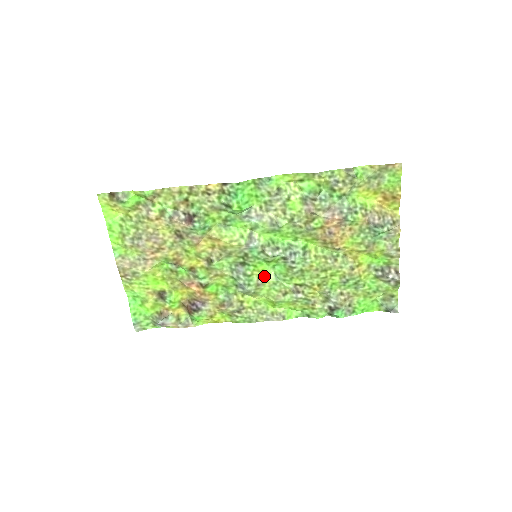
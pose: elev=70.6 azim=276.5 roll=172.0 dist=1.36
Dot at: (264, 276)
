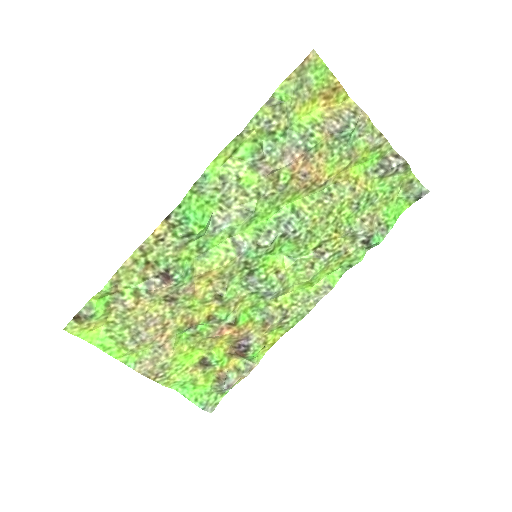
Dot at: (279, 267)
